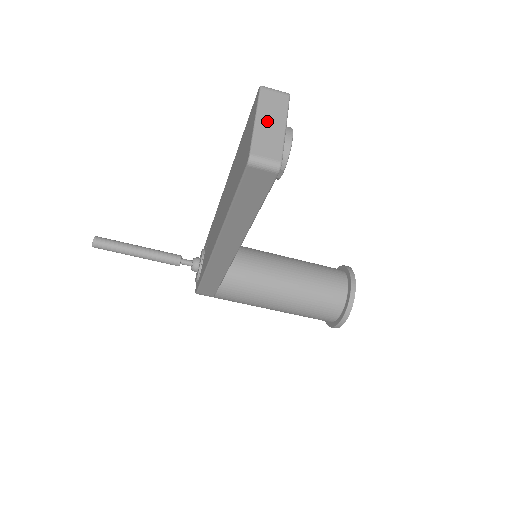
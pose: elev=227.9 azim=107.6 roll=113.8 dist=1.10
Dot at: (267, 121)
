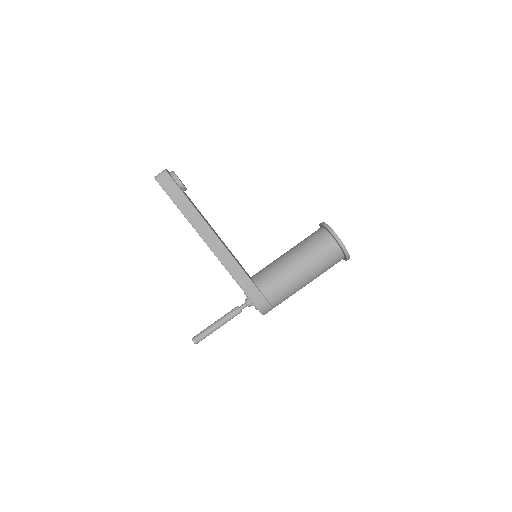
Dot at: occluded
